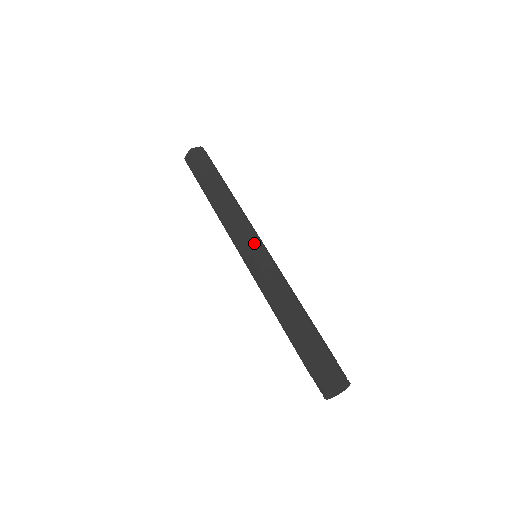
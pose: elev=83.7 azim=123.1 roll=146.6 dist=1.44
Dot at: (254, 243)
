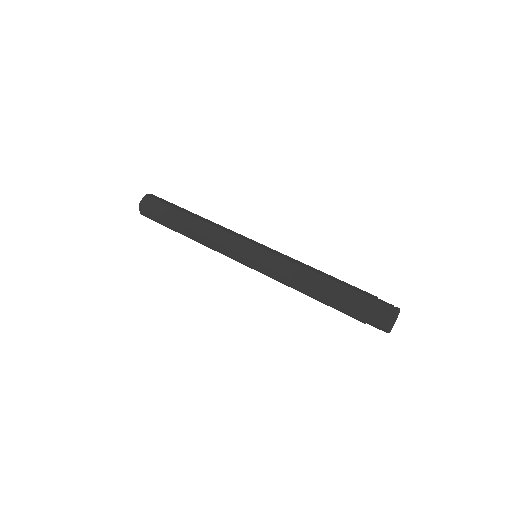
Dot at: (246, 250)
